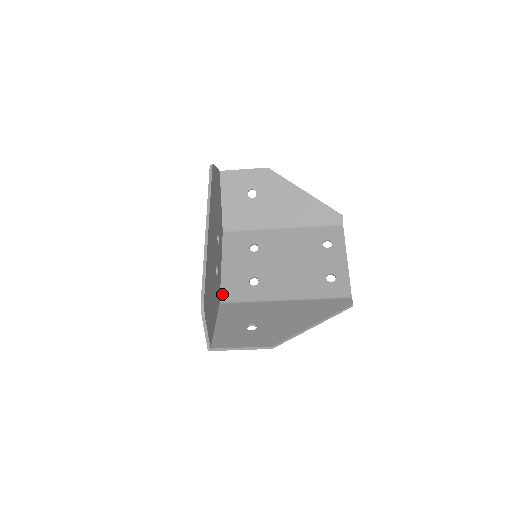
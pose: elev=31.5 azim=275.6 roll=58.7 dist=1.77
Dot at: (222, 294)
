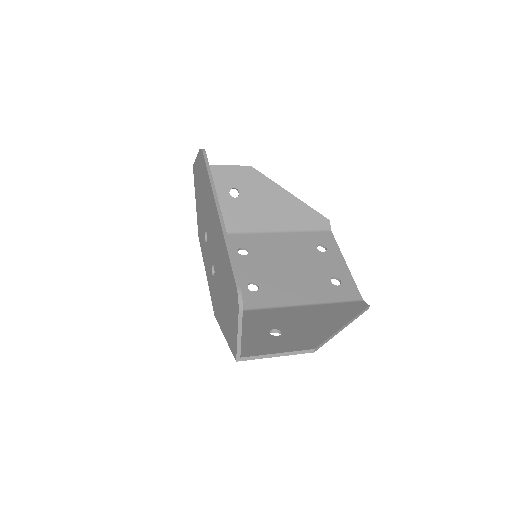
Dot at: occluded
